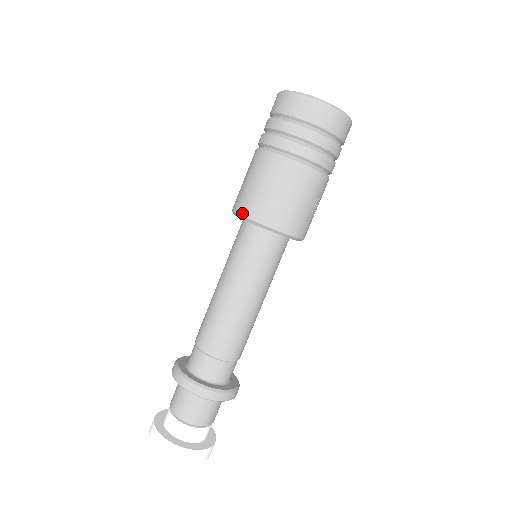
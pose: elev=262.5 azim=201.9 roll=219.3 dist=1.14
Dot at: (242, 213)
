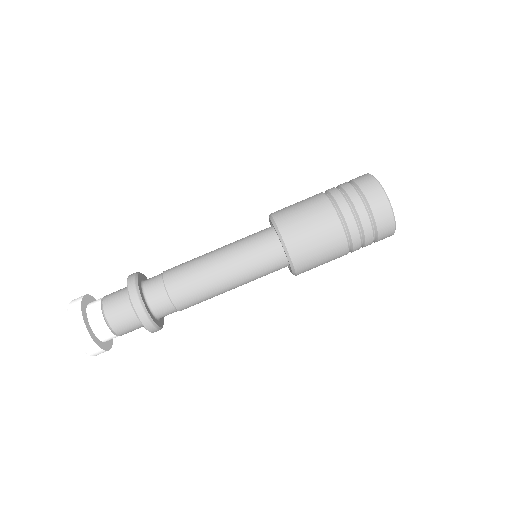
Dot at: (288, 245)
